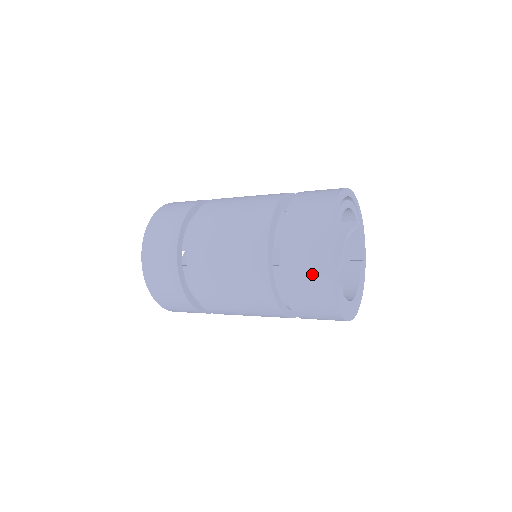
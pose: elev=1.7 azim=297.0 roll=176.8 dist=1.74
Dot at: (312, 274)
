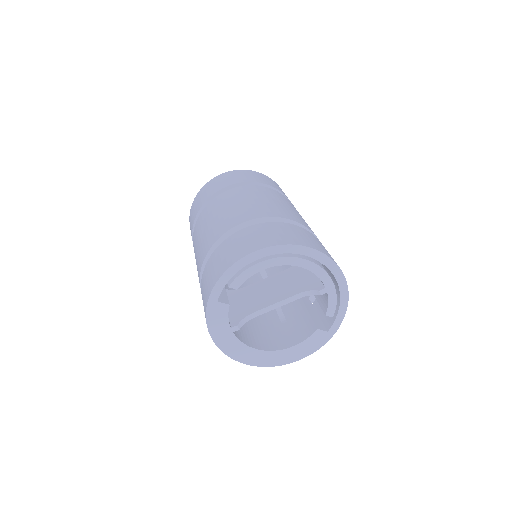
Dot at: (205, 295)
